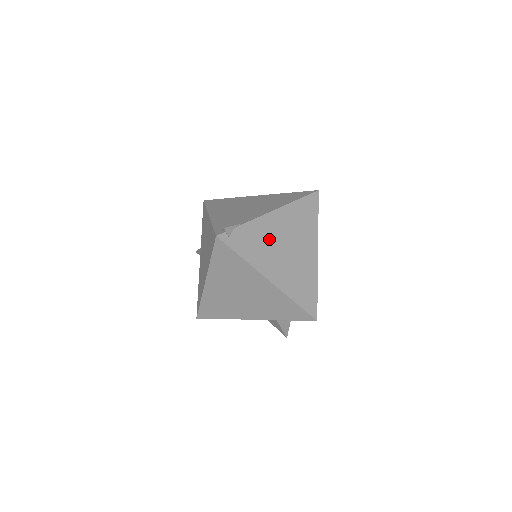
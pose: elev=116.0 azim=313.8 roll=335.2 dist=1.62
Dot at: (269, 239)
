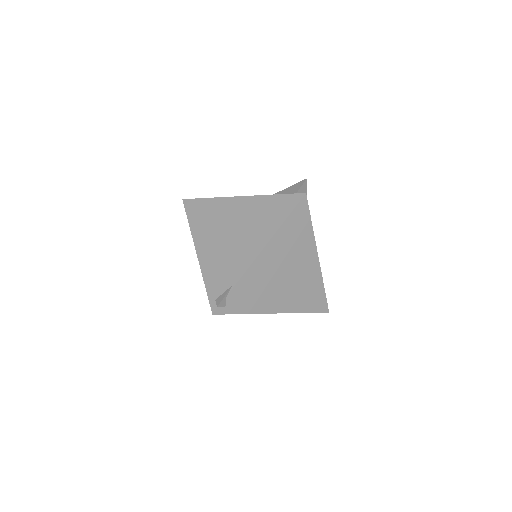
Dot at: (265, 280)
